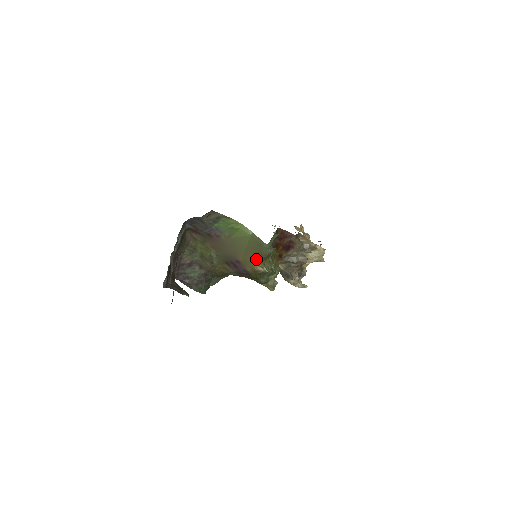
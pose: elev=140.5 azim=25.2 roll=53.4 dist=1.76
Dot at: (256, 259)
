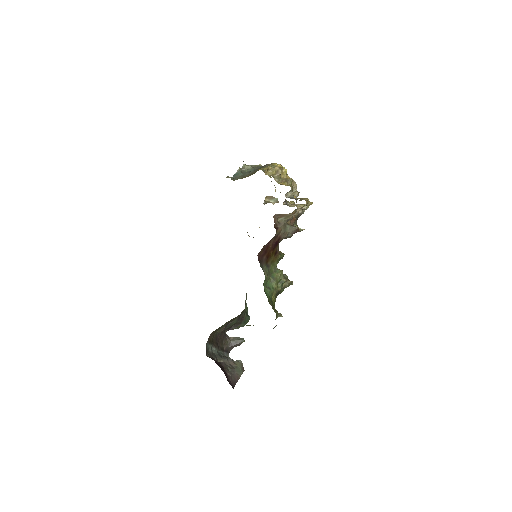
Dot at: occluded
